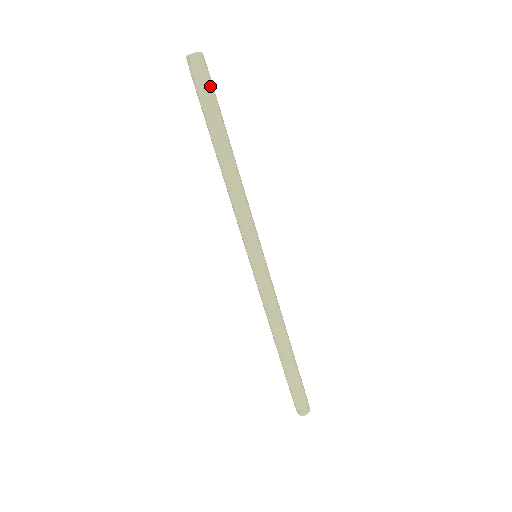
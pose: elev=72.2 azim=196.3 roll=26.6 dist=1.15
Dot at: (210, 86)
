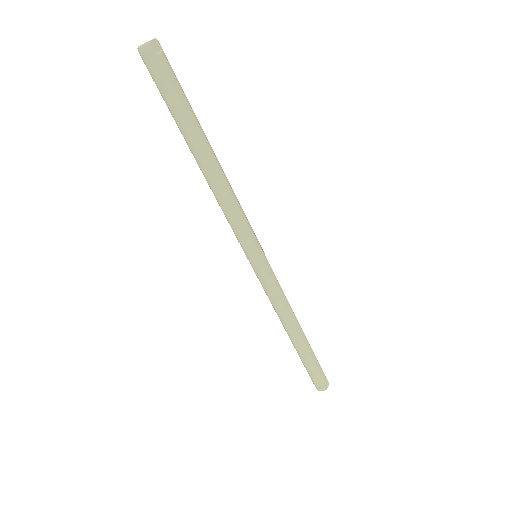
Dot at: (164, 86)
